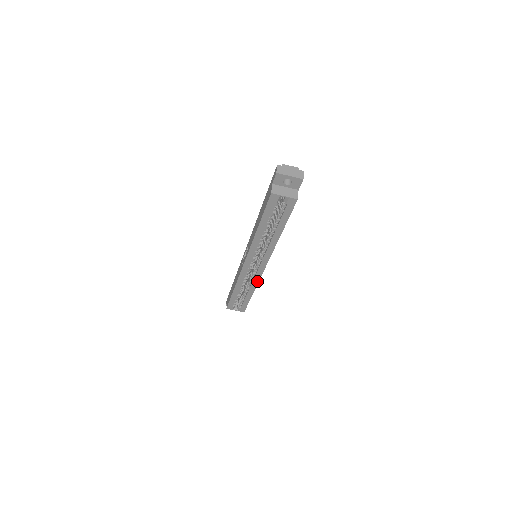
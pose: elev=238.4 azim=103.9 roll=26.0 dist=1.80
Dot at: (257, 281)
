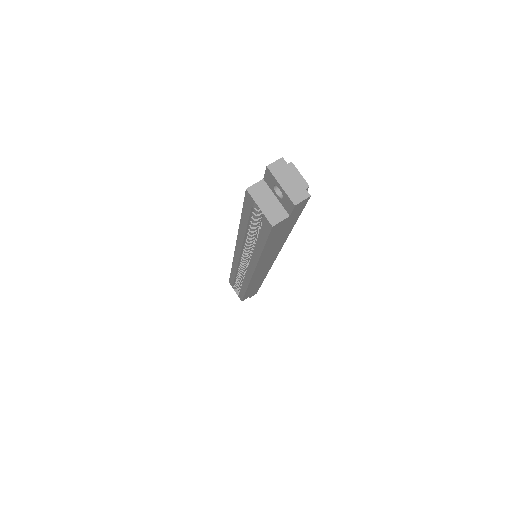
Dot at: (247, 283)
